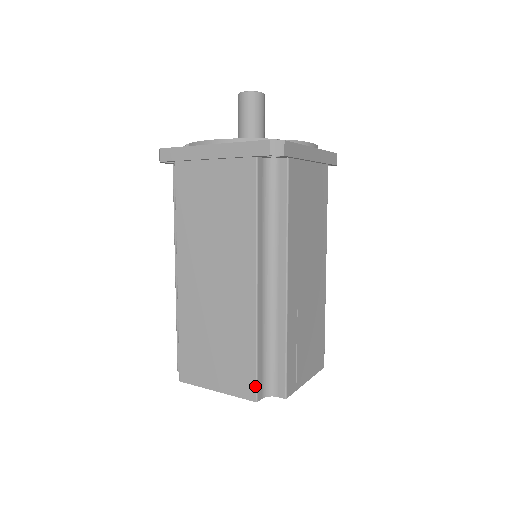
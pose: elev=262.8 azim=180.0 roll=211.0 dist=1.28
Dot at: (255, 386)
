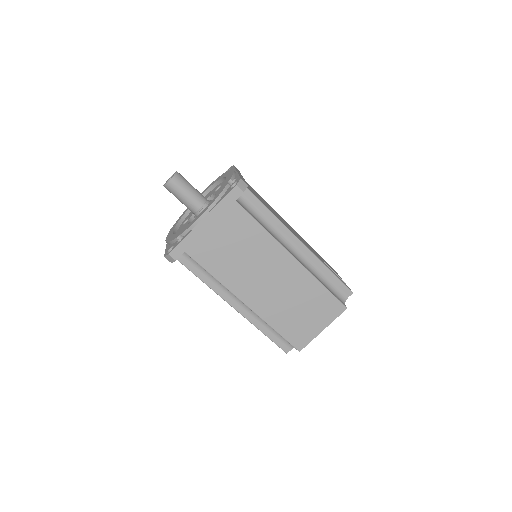
Dot at: (339, 303)
